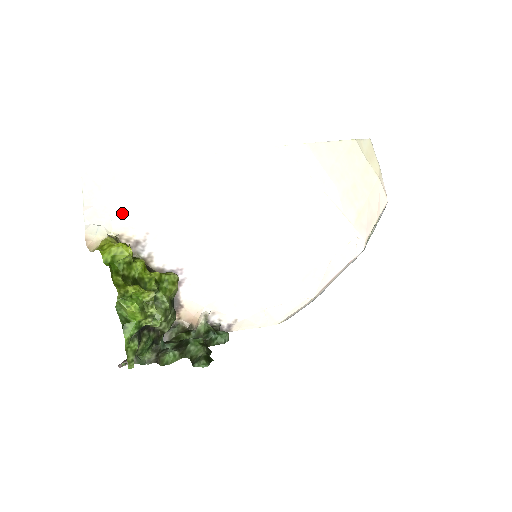
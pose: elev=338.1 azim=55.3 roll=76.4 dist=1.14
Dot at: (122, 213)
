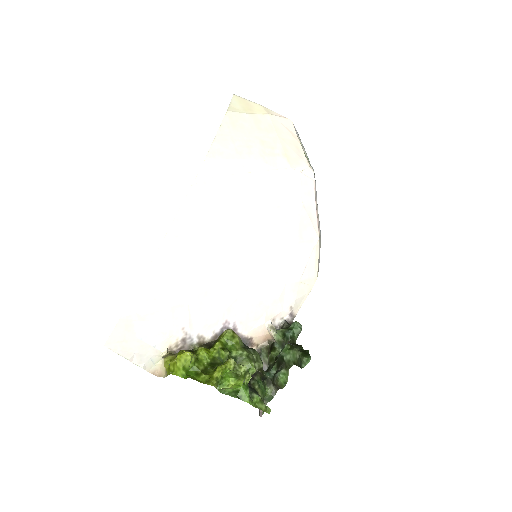
Dot at: (155, 337)
